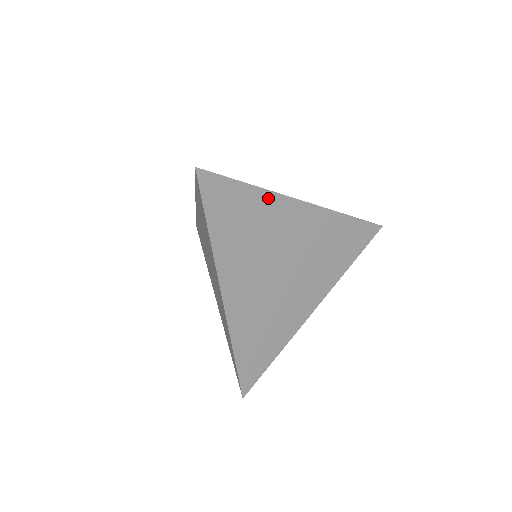
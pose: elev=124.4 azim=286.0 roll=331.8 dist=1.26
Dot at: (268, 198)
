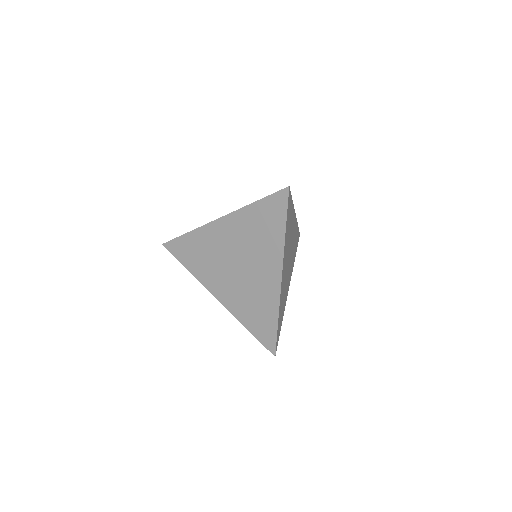
Dot at: (293, 210)
